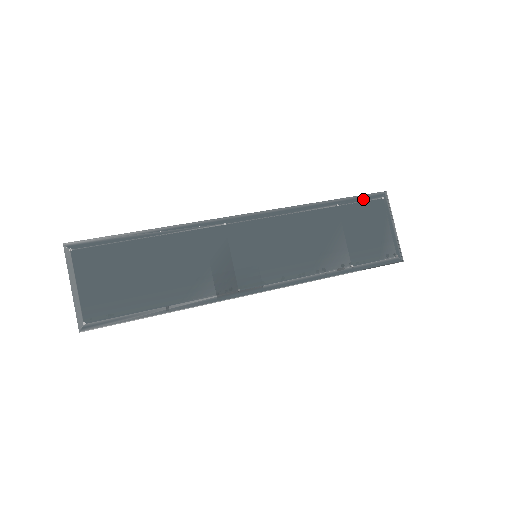
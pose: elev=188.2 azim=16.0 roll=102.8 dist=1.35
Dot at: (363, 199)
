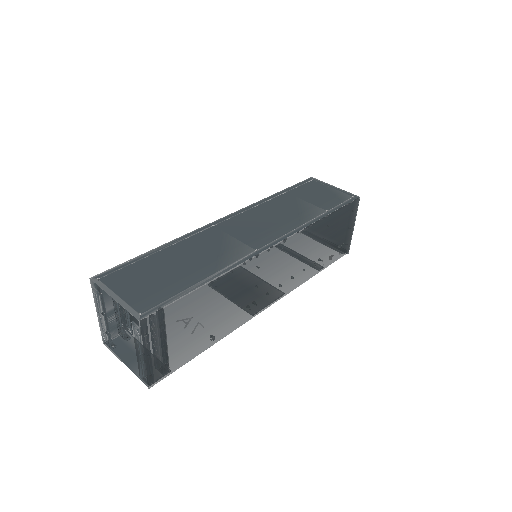
Dot at: (300, 185)
